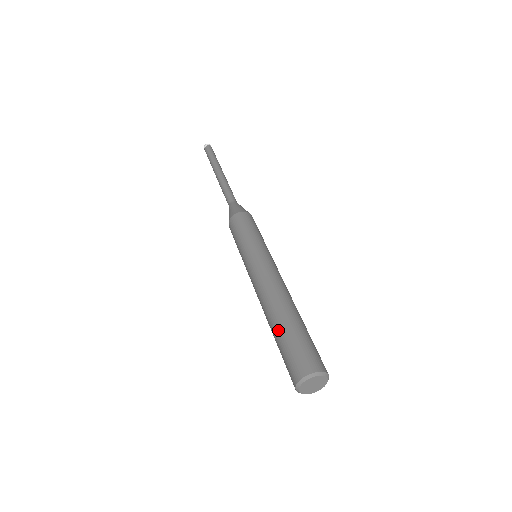
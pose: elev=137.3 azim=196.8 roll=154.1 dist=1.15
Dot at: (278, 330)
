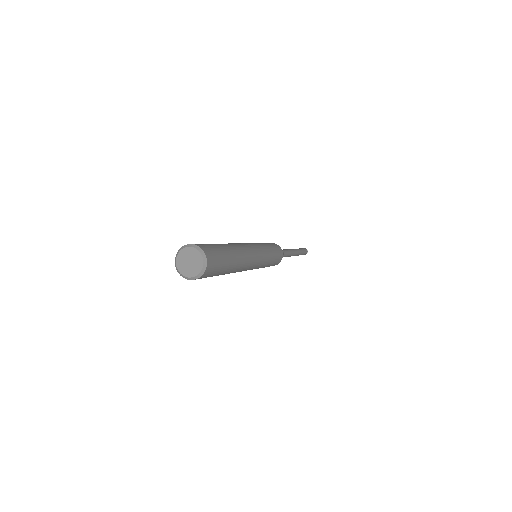
Dot at: occluded
